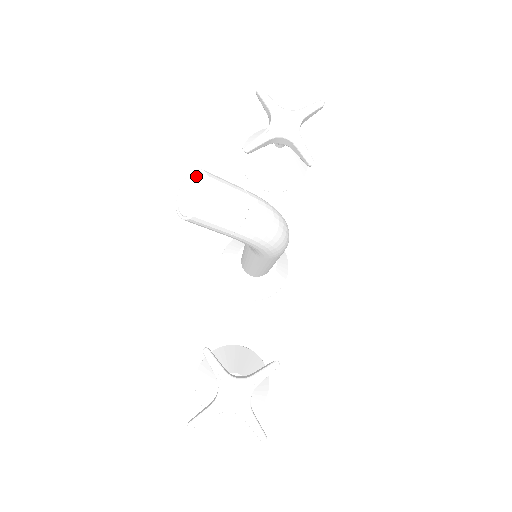
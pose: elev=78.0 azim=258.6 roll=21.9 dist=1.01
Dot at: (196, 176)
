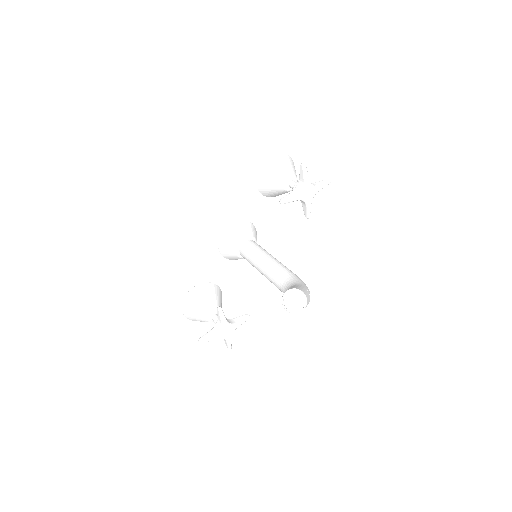
Dot at: (299, 293)
